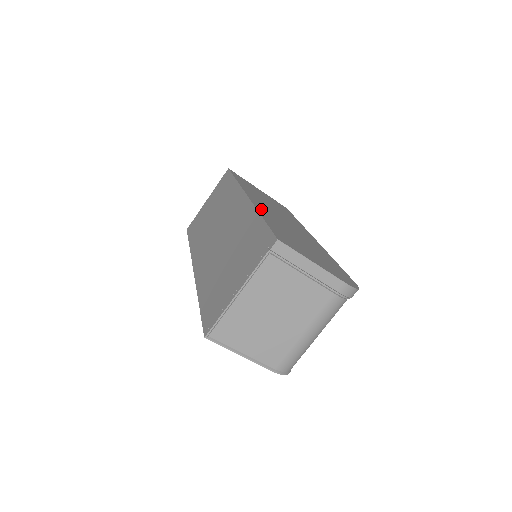
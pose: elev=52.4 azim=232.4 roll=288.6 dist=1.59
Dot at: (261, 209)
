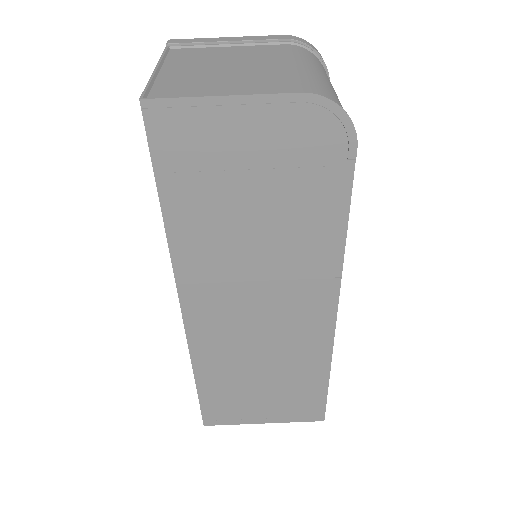
Dot at: occluded
